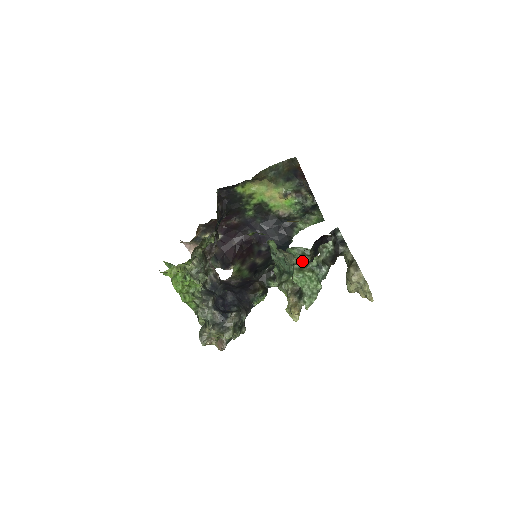
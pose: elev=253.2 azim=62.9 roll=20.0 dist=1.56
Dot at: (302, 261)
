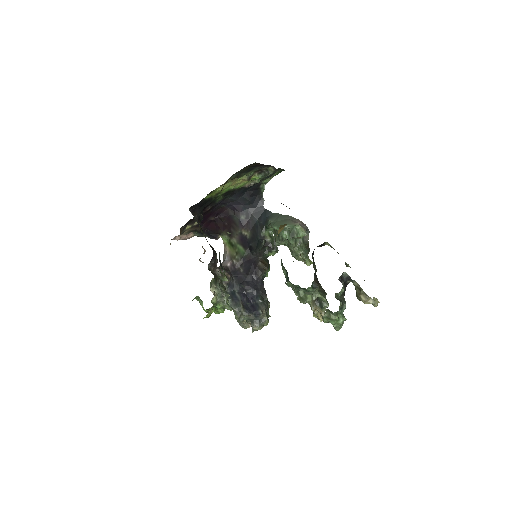
Dot at: (327, 310)
